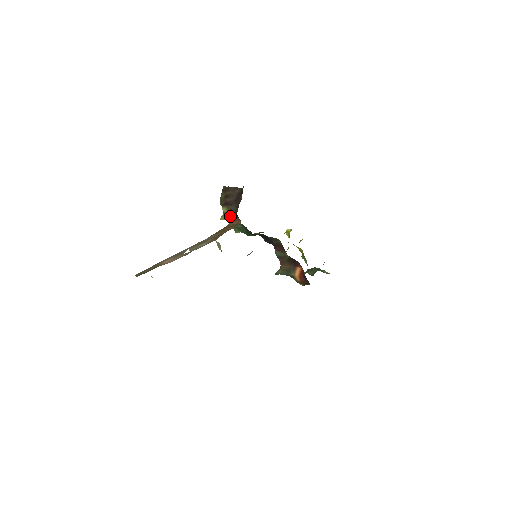
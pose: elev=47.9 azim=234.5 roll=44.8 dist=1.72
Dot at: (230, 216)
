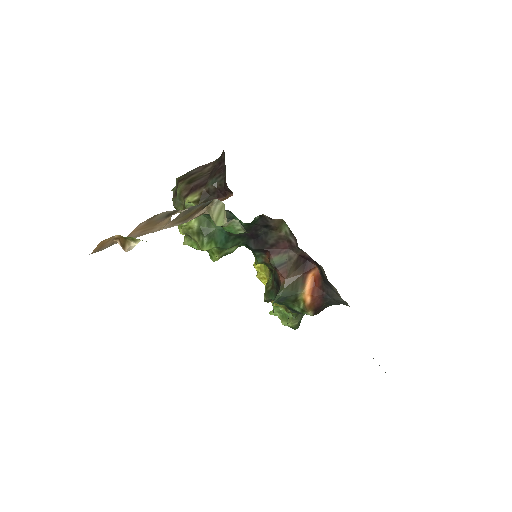
Dot at: (206, 201)
